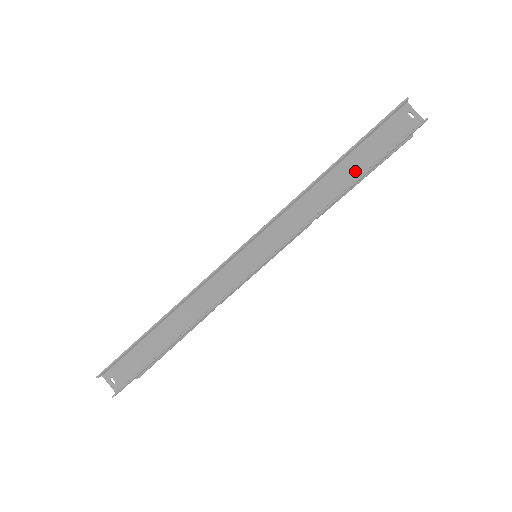
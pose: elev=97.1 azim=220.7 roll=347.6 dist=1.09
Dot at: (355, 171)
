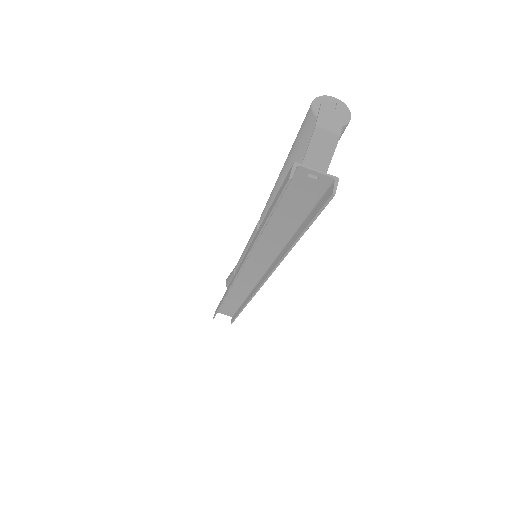
Dot at: (288, 226)
